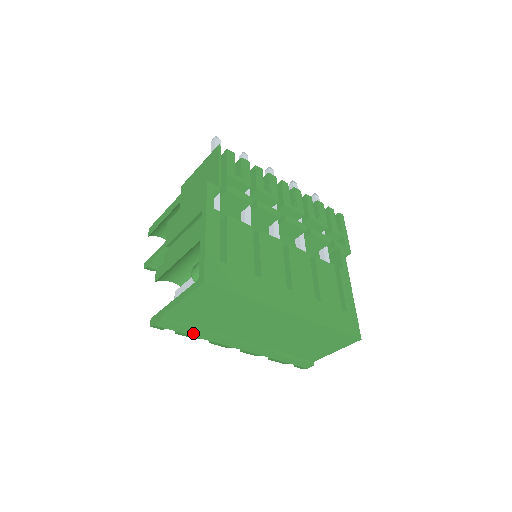
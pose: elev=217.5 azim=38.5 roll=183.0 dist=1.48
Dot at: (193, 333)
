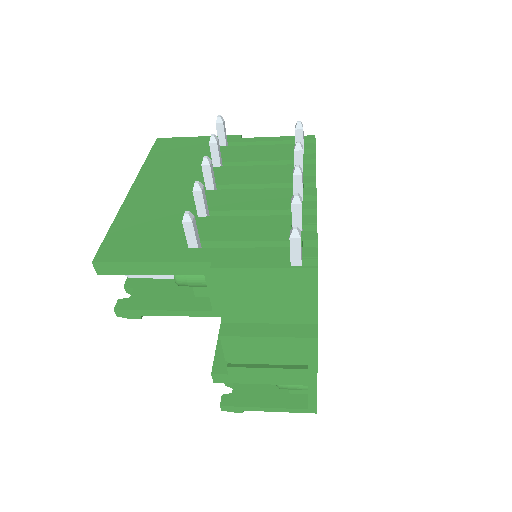
Dot at: occluded
